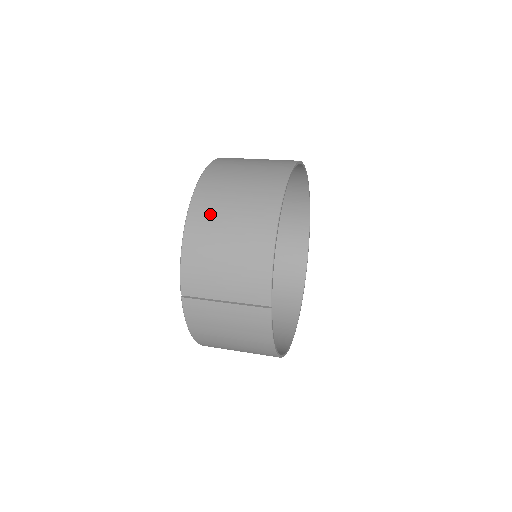
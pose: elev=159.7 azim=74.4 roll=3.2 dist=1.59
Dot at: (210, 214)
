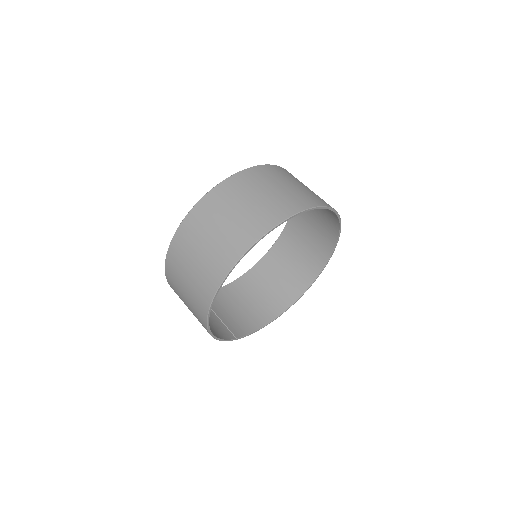
Dot at: (177, 294)
